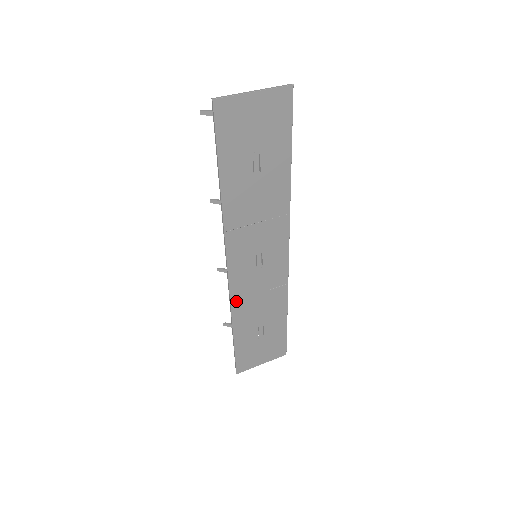
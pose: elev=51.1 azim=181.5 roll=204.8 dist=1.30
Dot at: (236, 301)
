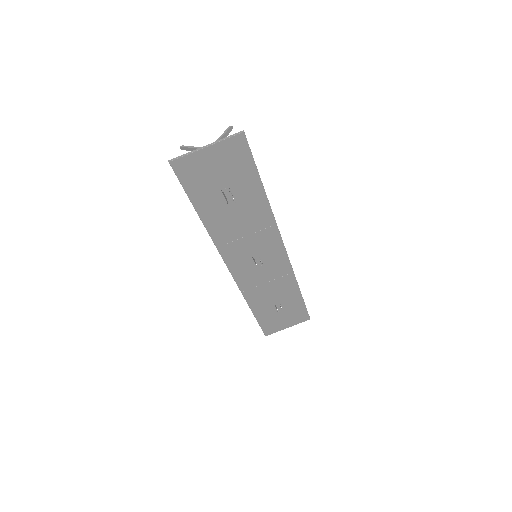
Dot at: (246, 290)
